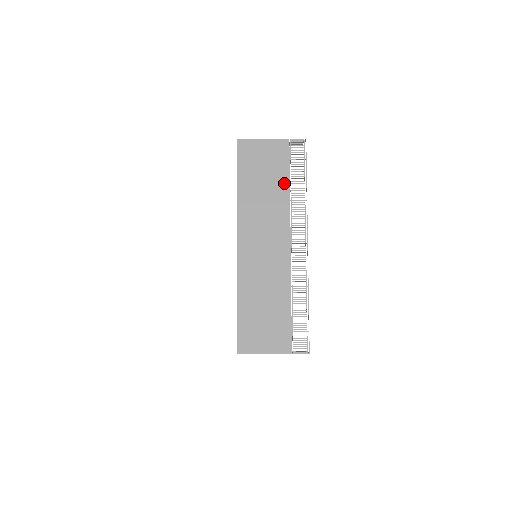
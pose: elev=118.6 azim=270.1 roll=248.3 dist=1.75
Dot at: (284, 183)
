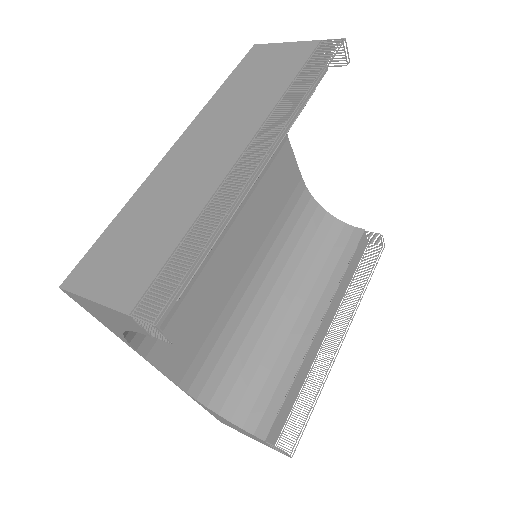
Dot at: (282, 84)
